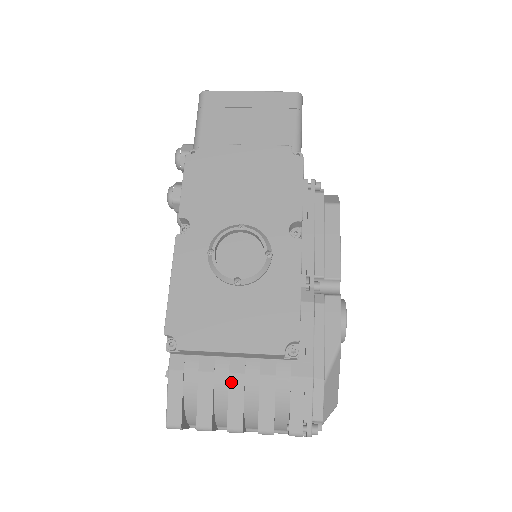
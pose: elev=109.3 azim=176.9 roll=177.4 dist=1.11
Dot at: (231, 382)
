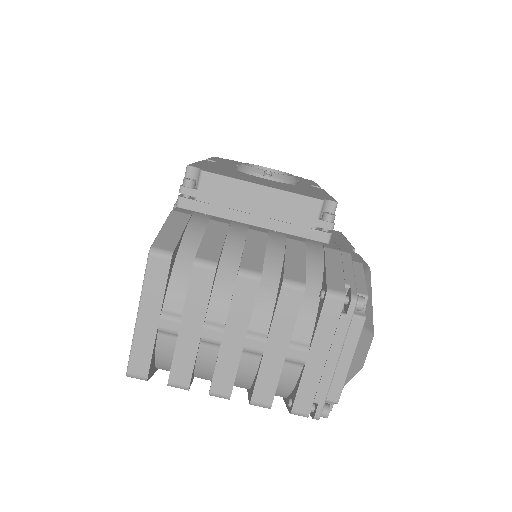
Dot at: (250, 234)
